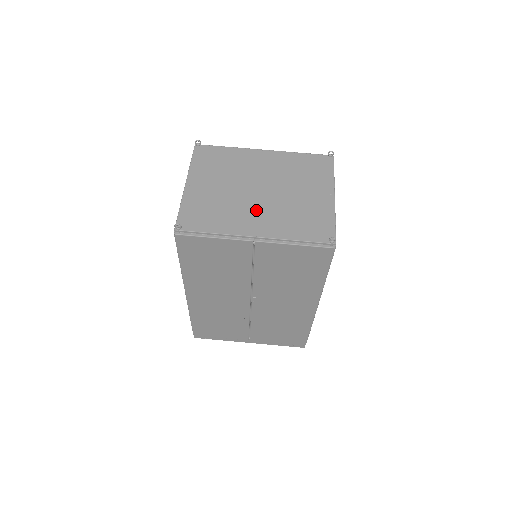
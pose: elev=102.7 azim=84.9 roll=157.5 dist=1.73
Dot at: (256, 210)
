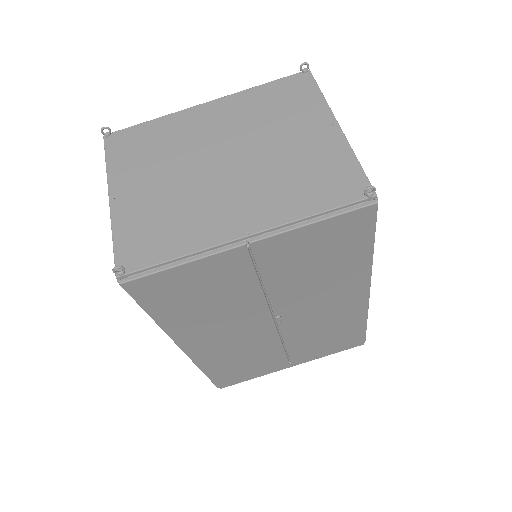
Dot at: (230, 194)
